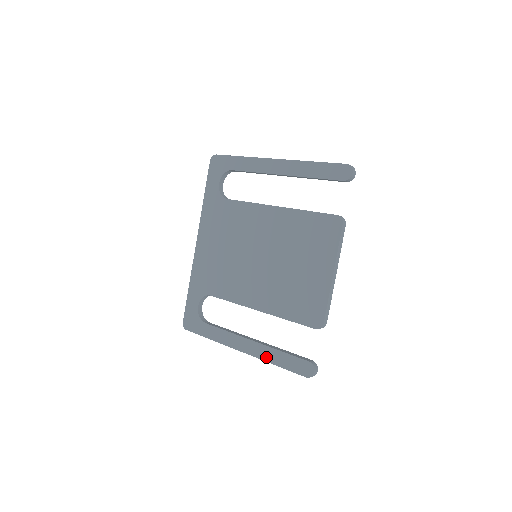
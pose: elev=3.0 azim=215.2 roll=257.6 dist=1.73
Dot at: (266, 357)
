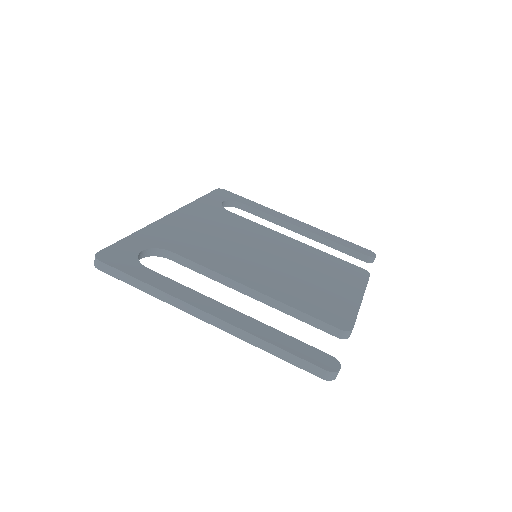
Dot at: (256, 331)
